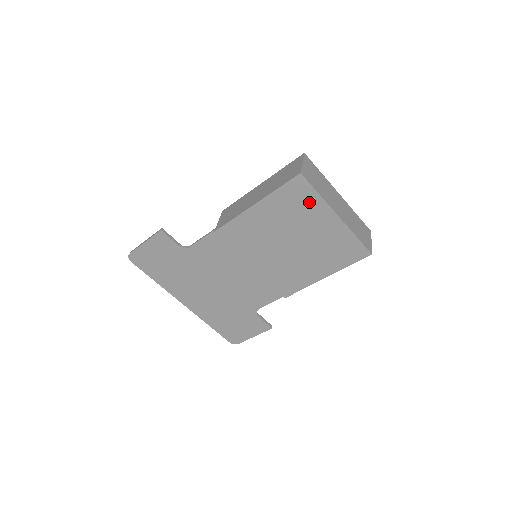
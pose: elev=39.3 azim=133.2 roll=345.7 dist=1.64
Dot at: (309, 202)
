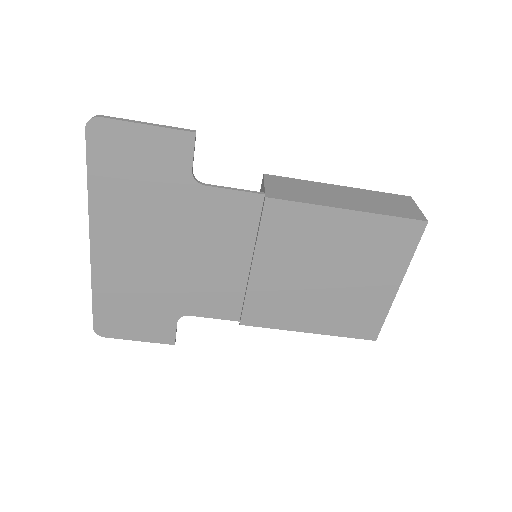
Dot at: (396, 253)
